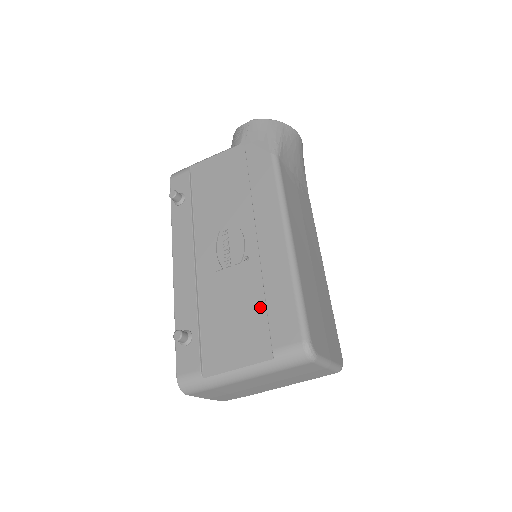
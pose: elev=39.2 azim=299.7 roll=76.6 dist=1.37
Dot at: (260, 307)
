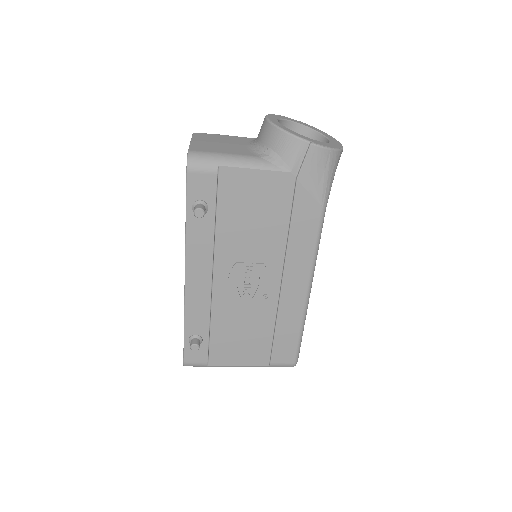
Dot at: (268, 335)
